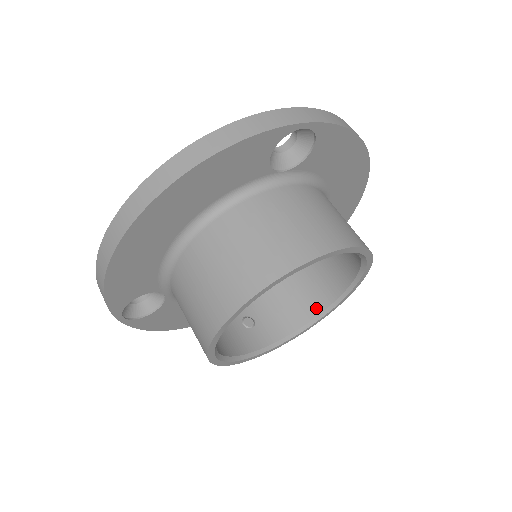
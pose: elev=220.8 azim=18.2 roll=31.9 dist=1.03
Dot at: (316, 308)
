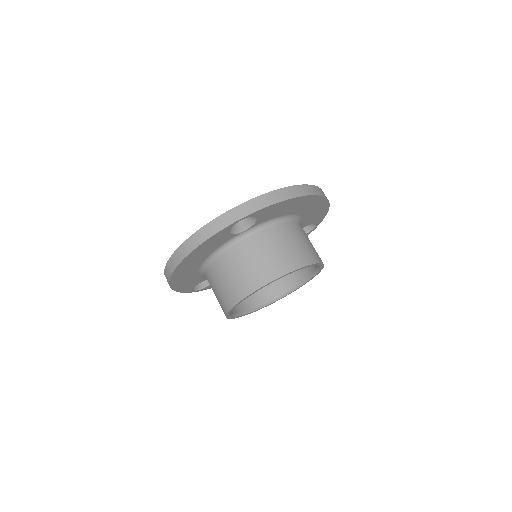
Dot at: (306, 274)
